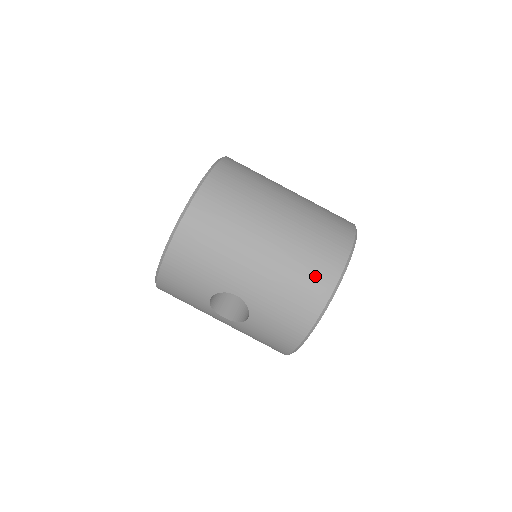
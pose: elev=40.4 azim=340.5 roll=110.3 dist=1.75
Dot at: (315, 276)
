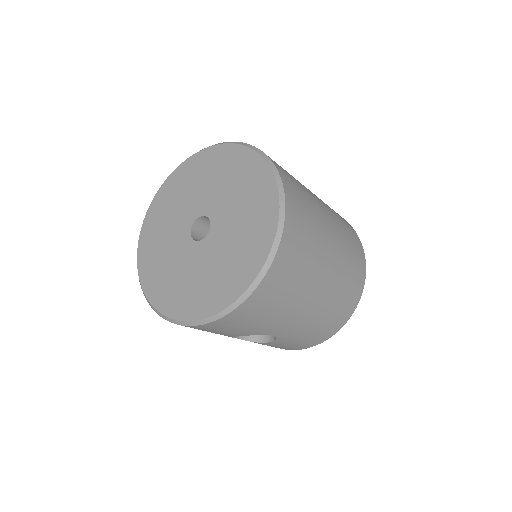
Dot at: (343, 310)
